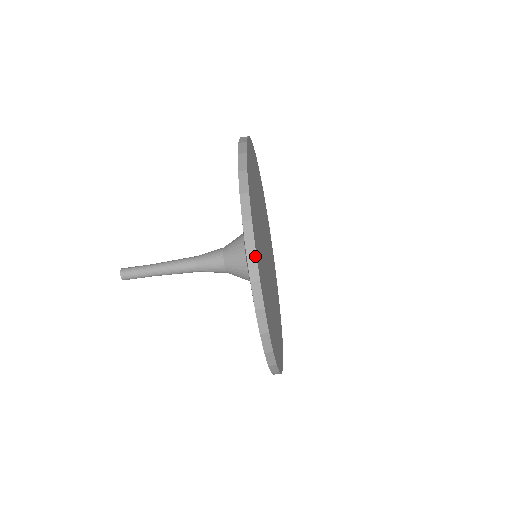
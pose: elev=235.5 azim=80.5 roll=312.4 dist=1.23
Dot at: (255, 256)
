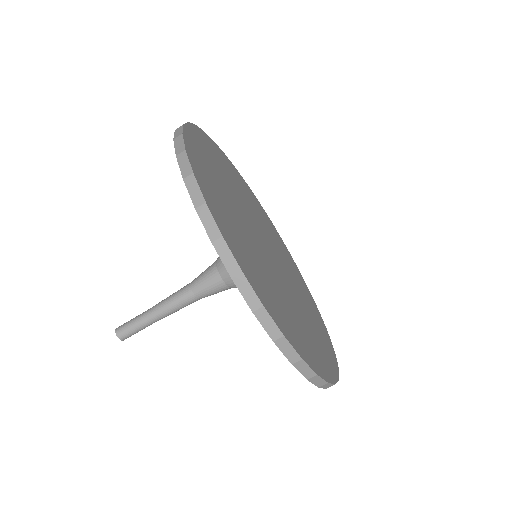
Dot at: (182, 127)
